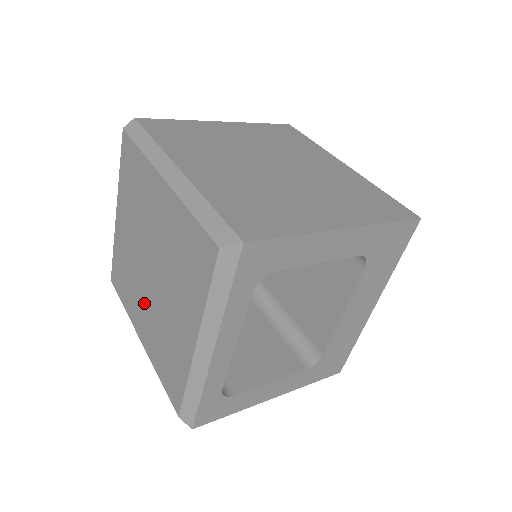
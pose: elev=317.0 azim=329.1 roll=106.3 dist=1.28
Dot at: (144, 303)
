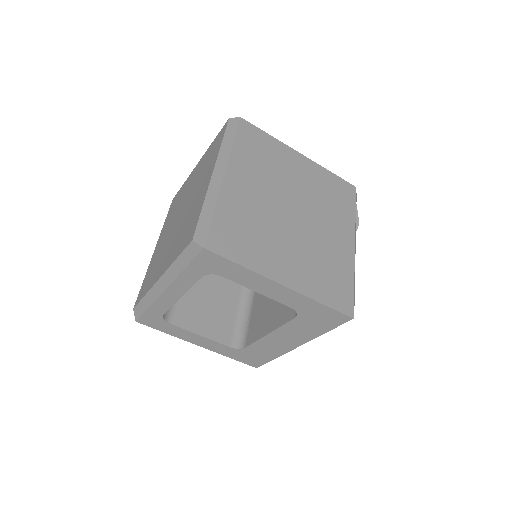
Dot at: (168, 231)
